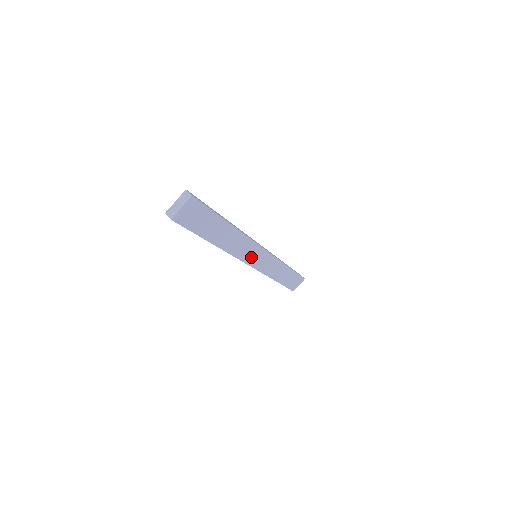
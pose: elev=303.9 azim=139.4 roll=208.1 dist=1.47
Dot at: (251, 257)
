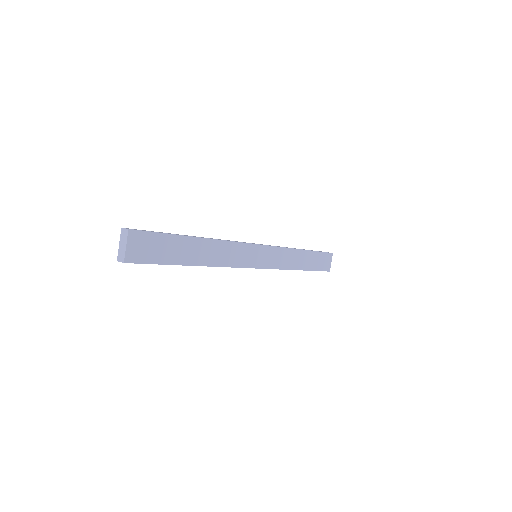
Dot at: (249, 259)
